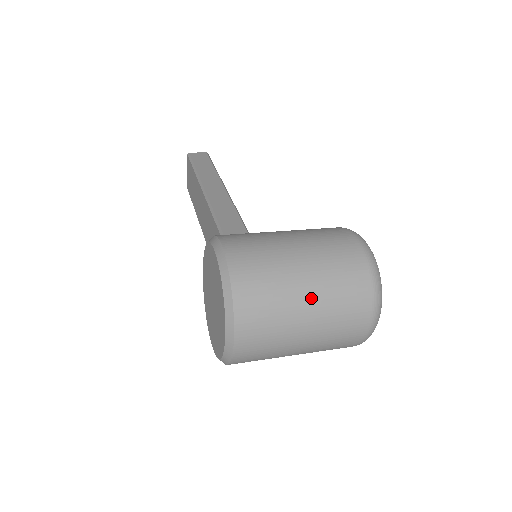
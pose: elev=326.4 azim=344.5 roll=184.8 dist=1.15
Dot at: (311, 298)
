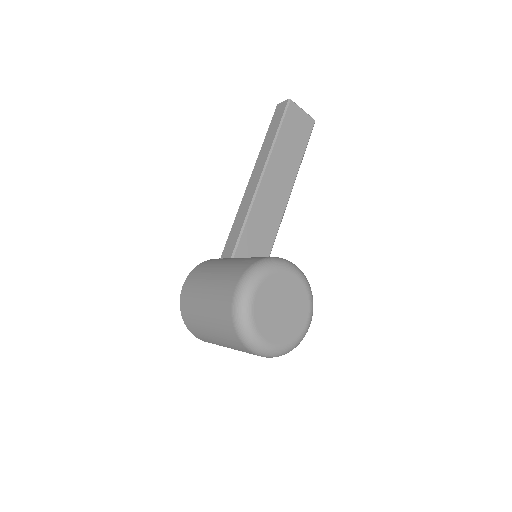
Dot at: (212, 333)
